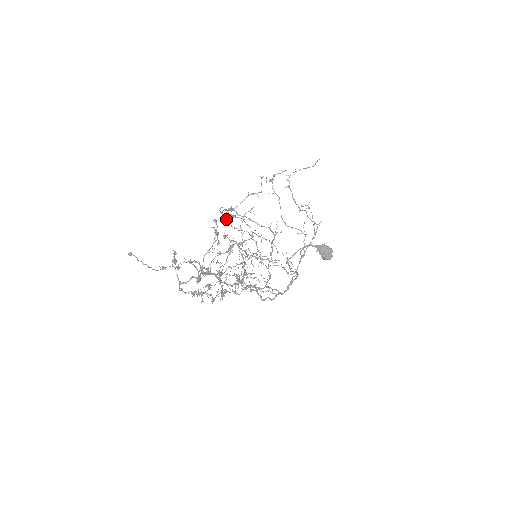
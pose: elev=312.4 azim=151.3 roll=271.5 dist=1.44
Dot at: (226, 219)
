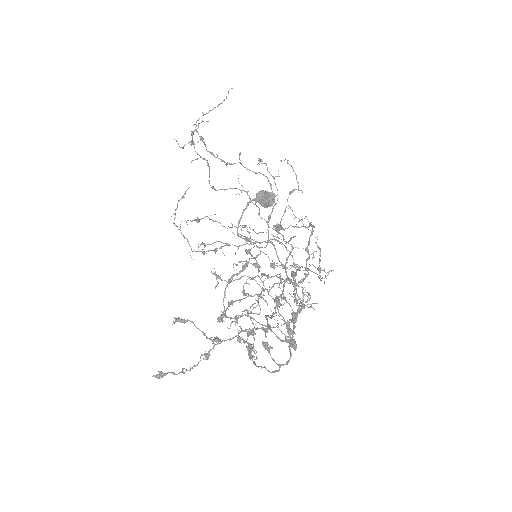
Dot at: (242, 238)
